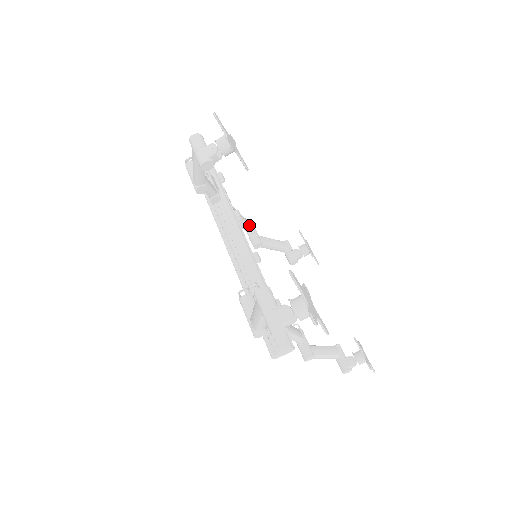
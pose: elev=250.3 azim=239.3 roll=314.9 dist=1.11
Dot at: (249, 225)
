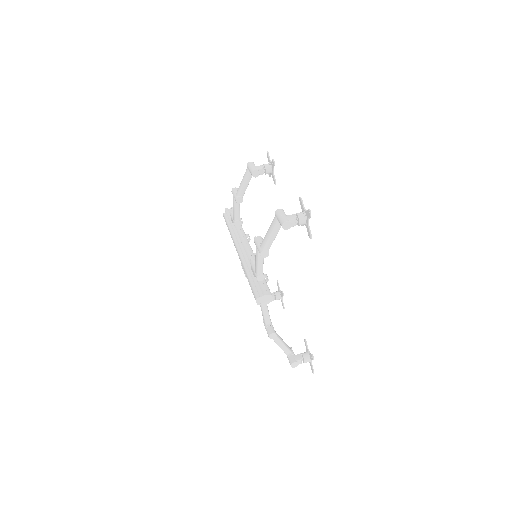
Dot at: occluded
